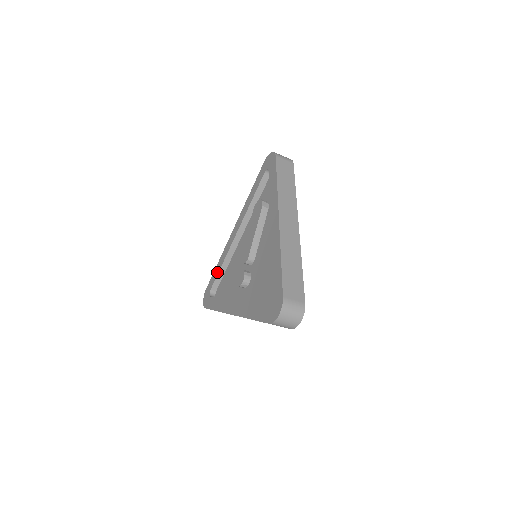
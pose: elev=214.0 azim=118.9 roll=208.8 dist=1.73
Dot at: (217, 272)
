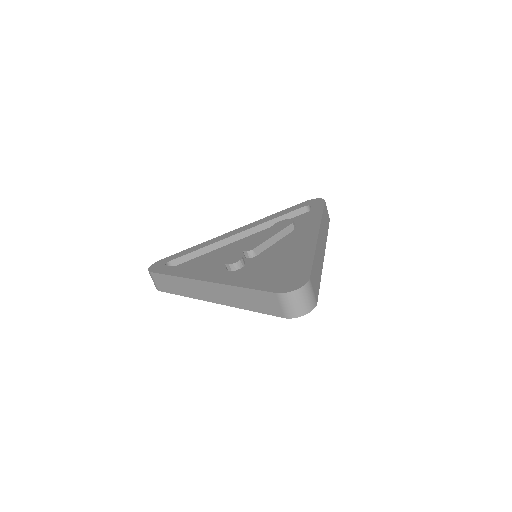
Dot at: (190, 251)
